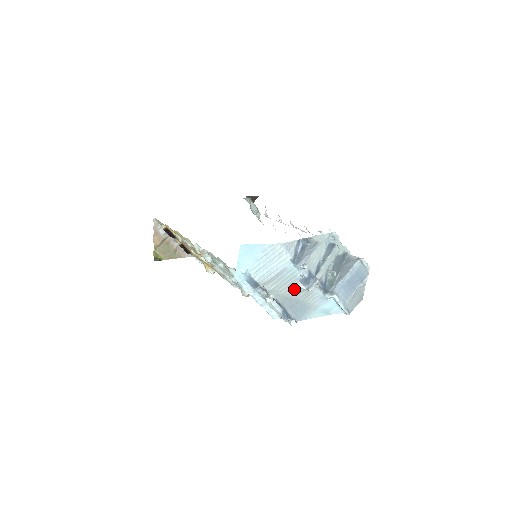
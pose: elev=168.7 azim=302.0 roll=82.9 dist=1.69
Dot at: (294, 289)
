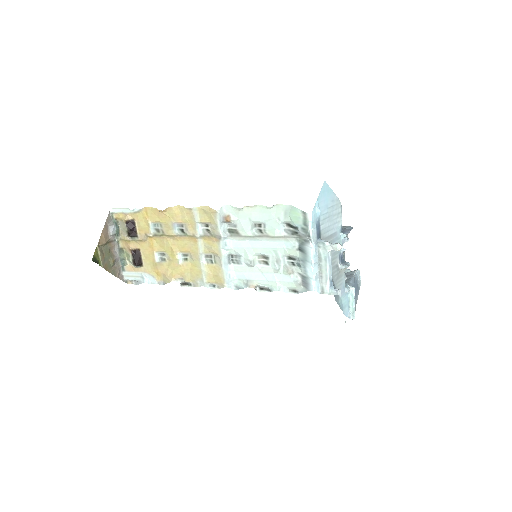
Dot at: (334, 262)
